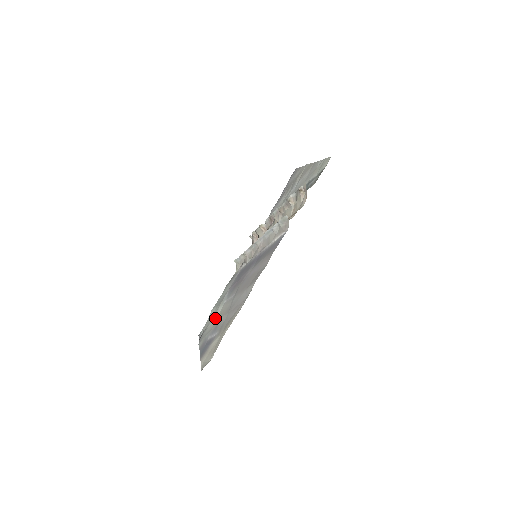
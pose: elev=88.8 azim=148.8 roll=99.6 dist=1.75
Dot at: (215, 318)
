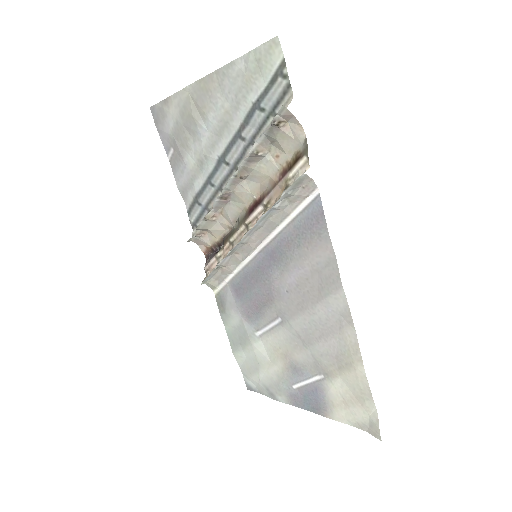
Dot at: (266, 360)
